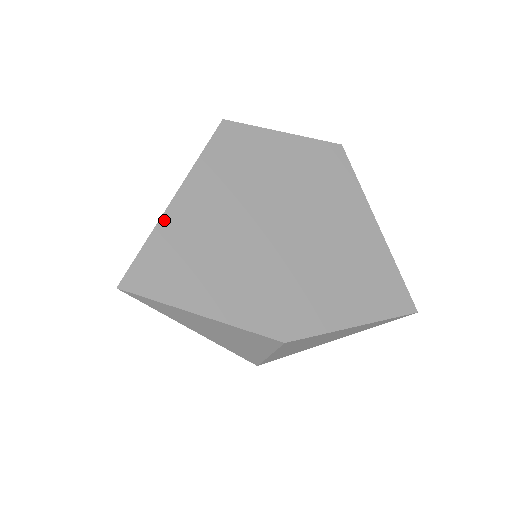
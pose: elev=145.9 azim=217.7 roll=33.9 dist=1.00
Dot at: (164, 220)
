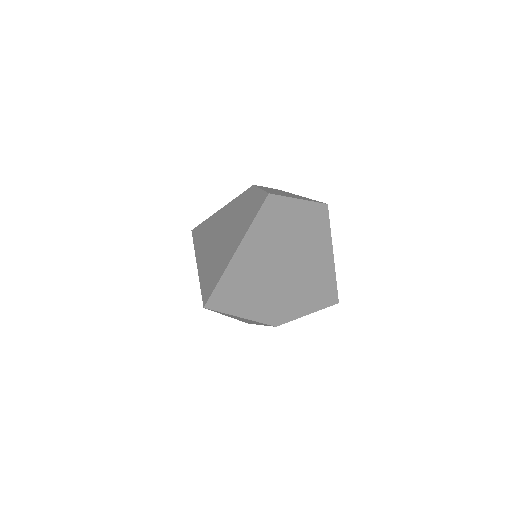
Dot at: (230, 265)
